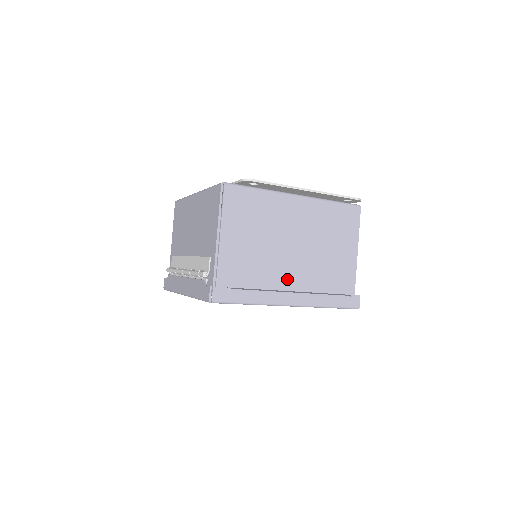
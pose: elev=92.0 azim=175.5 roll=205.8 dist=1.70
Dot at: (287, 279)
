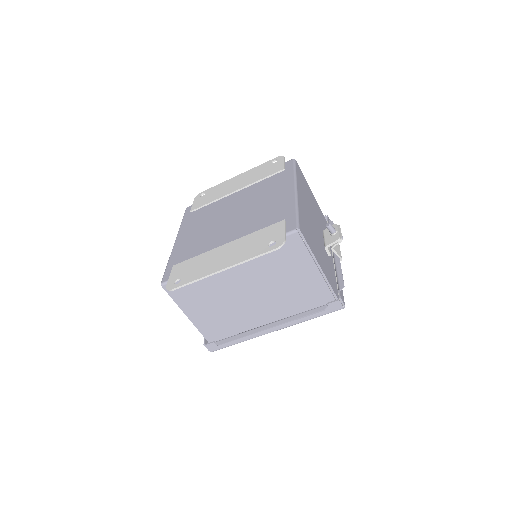
Dot at: (260, 316)
